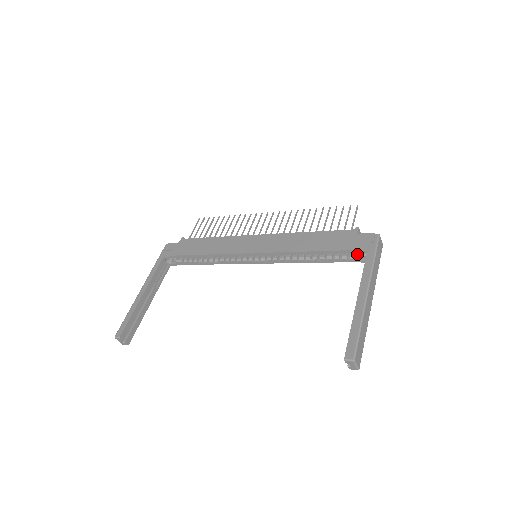
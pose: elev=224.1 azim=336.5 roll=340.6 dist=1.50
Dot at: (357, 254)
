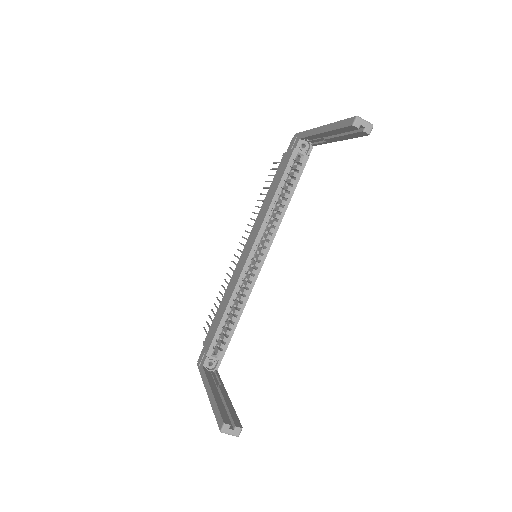
Dot at: (299, 152)
